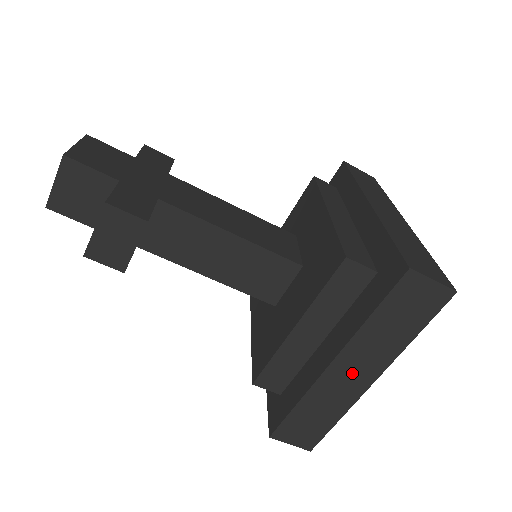
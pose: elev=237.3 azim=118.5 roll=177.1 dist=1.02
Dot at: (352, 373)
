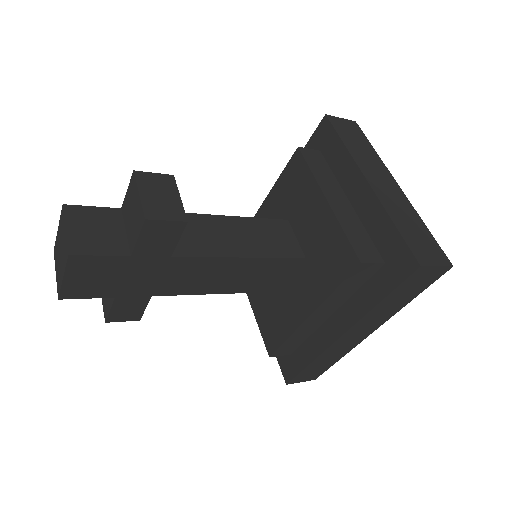
Dot at: occluded
